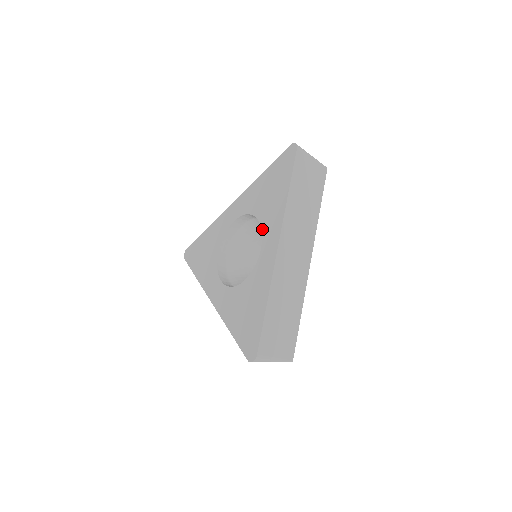
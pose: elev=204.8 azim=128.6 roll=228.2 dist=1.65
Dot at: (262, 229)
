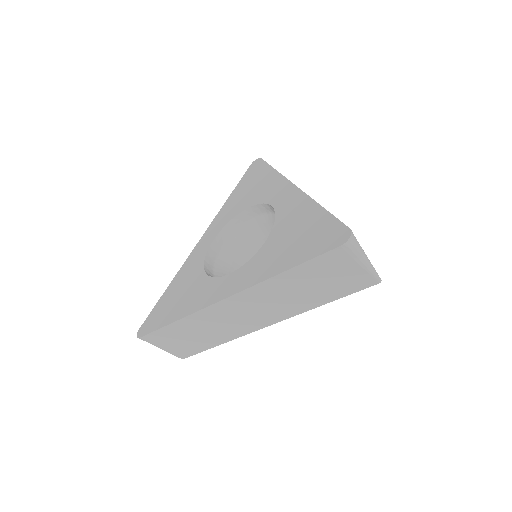
Dot at: (261, 202)
